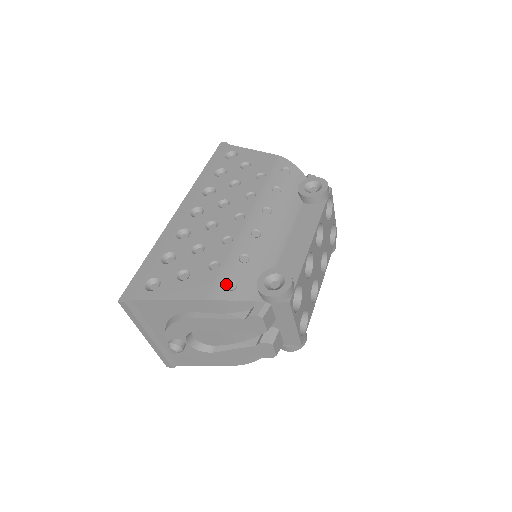
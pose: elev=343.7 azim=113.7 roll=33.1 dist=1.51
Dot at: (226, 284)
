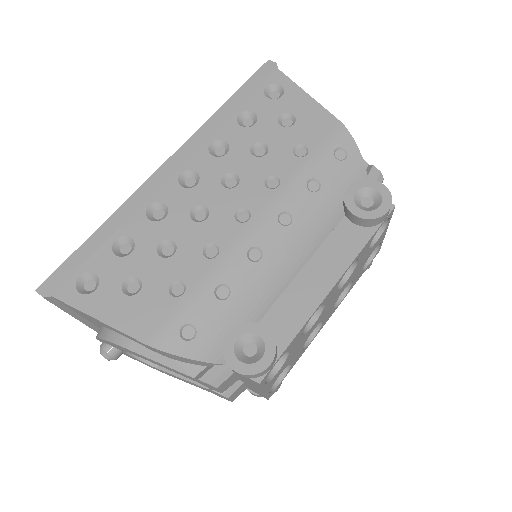
Dot at: (182, 327)
